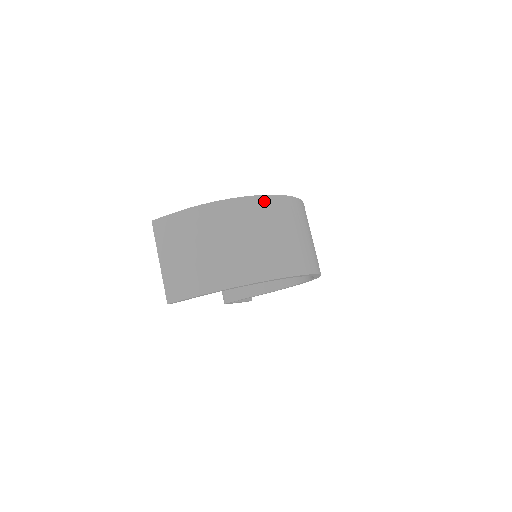
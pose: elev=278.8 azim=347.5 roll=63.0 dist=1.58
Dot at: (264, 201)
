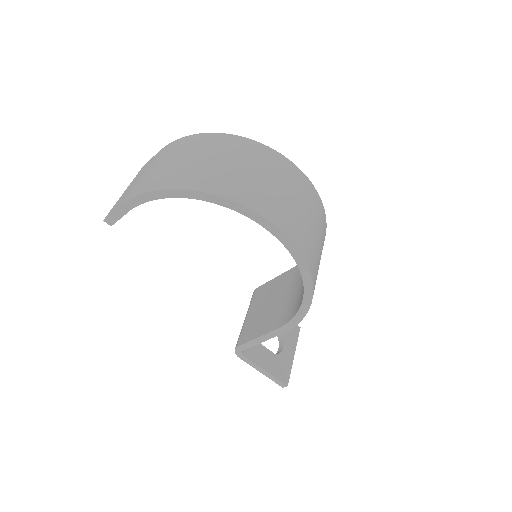
Dot at: (239, 140)
